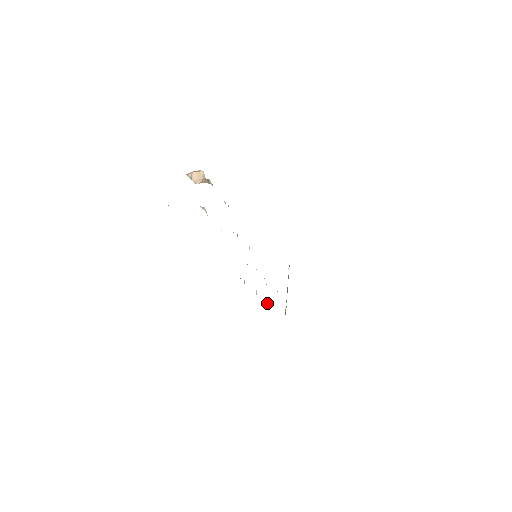
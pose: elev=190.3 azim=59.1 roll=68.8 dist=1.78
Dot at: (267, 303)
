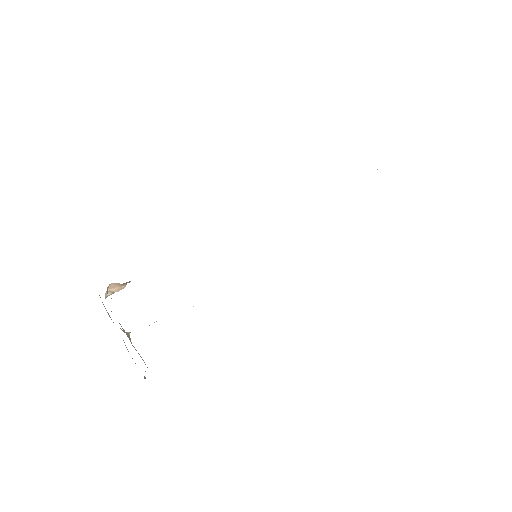
Dot at: occluded
